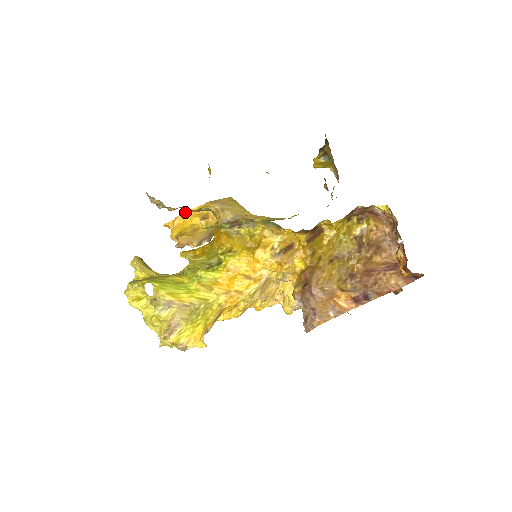
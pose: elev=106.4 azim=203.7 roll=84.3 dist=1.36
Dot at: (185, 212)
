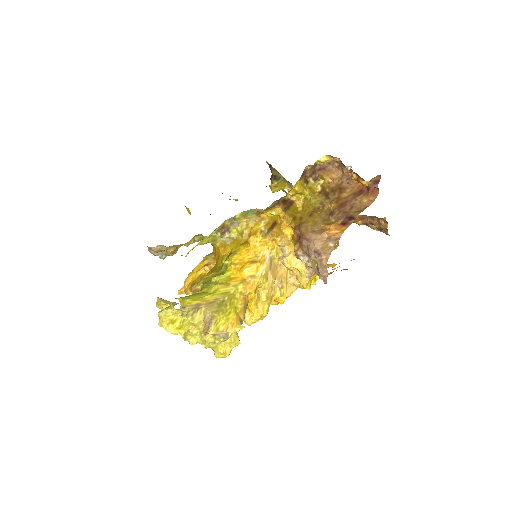
Dot at: (190, 272)
